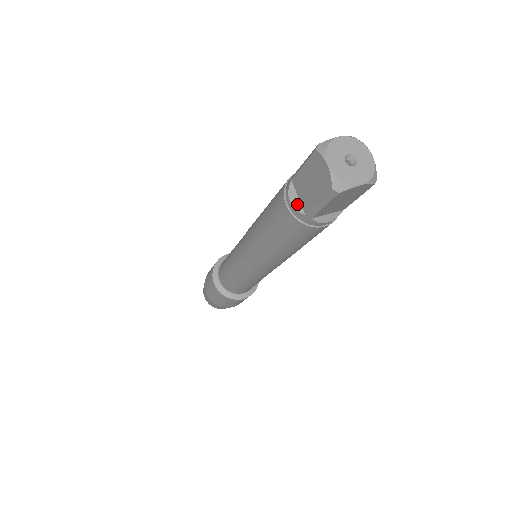
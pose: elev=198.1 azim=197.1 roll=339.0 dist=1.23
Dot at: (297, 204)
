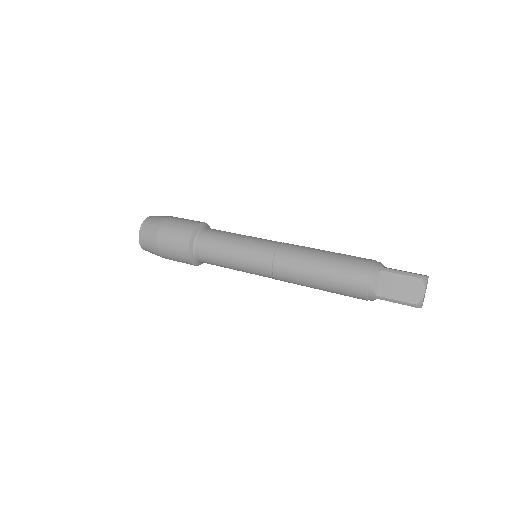
Dot at: occluded
